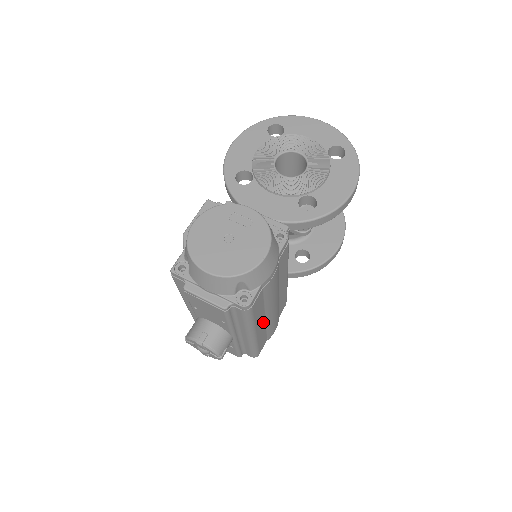
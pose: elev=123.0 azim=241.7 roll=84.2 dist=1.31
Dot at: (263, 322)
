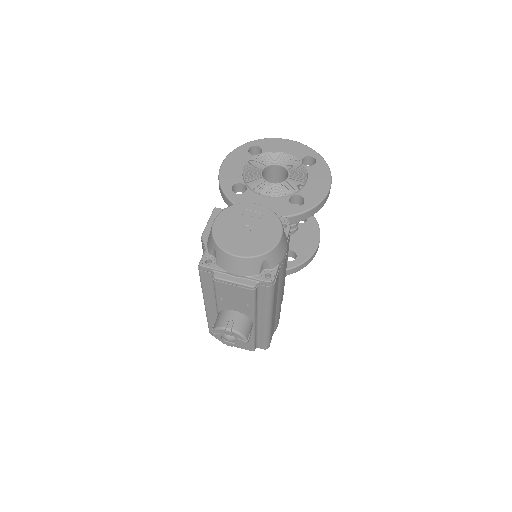
Dot at: (275, 308)
